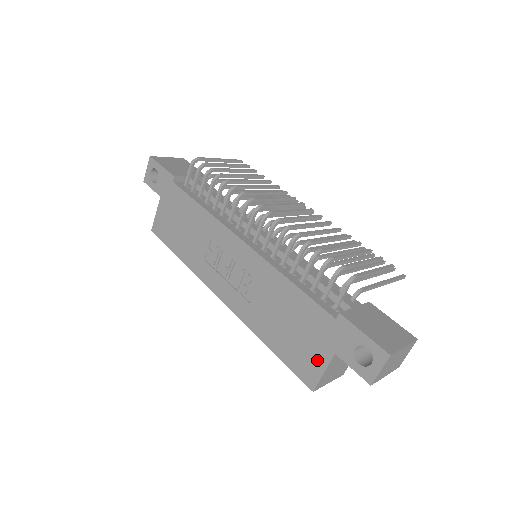
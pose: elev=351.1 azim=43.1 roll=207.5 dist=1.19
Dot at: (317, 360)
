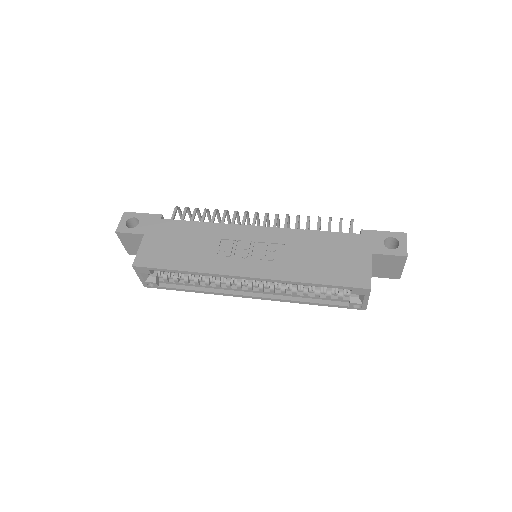
Dot at: (362, 266)
